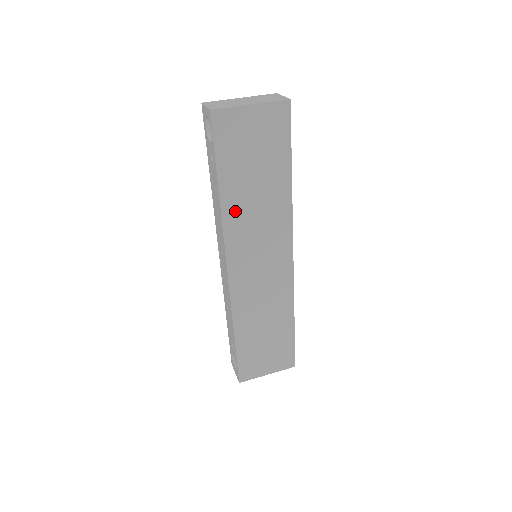
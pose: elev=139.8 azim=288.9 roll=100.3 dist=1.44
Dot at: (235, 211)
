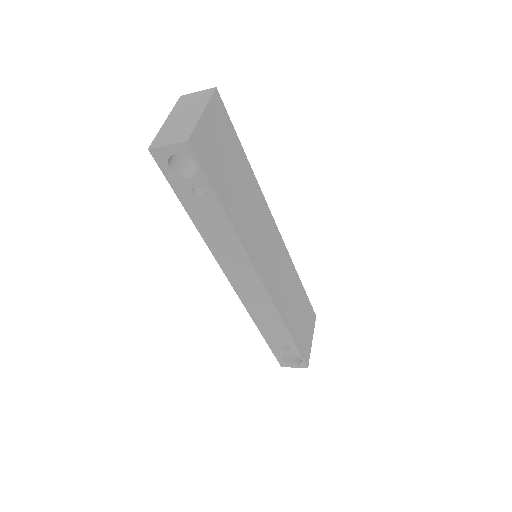
Dot at: (242, 225)
